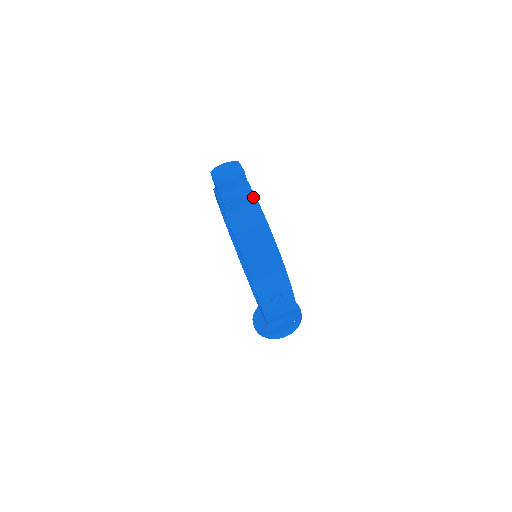
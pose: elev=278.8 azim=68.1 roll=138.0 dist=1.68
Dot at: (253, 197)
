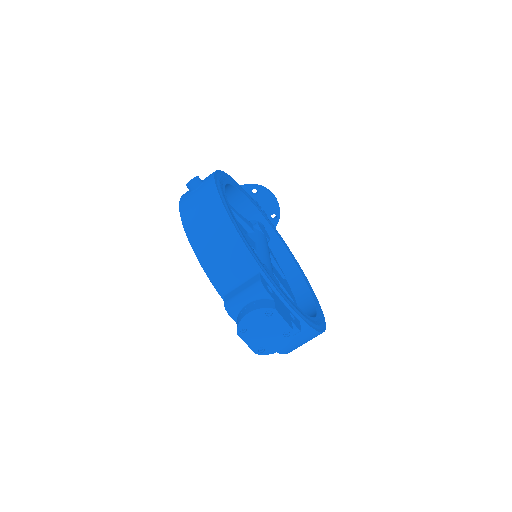
Dot at: (299, 326)
